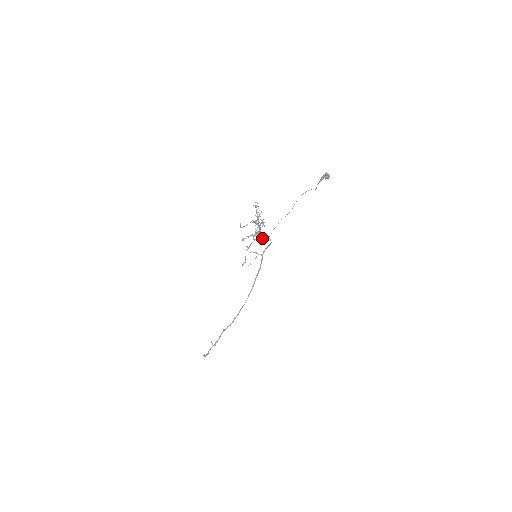
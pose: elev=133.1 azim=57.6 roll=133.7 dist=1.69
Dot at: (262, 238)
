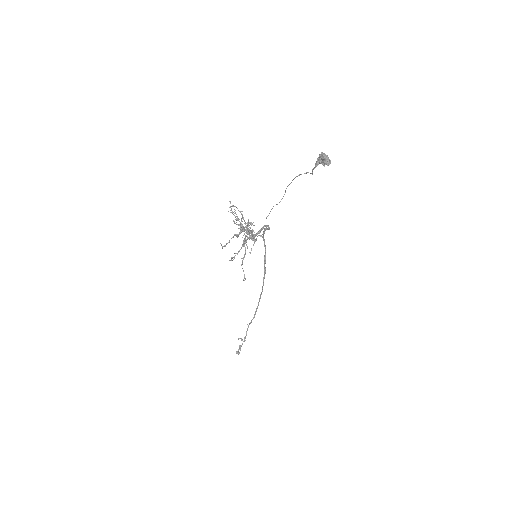
Dot at: (256, 235)
